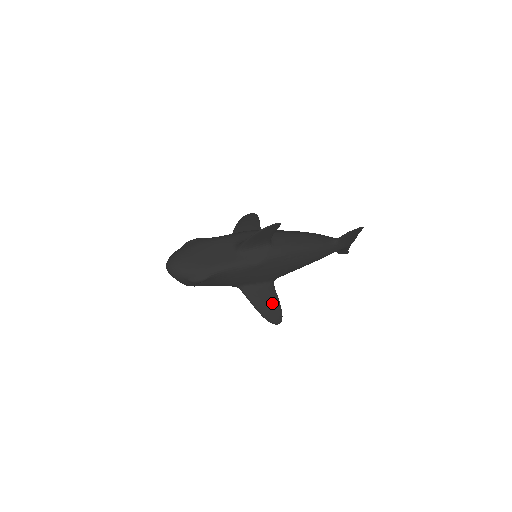
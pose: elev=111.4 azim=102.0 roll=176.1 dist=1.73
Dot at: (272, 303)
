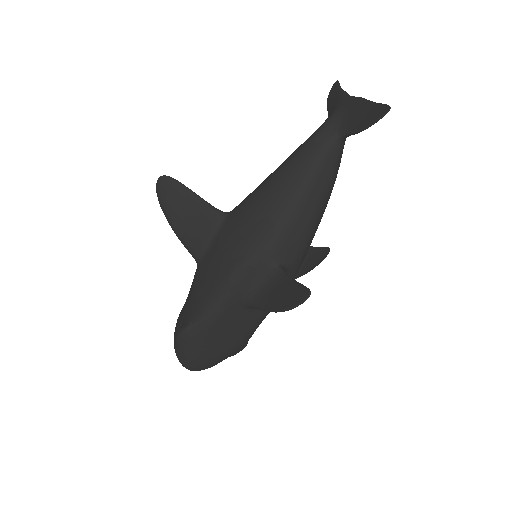
Dot at: (313, 258)
